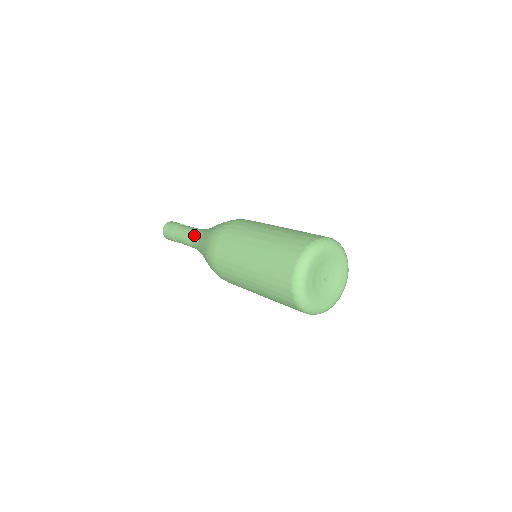
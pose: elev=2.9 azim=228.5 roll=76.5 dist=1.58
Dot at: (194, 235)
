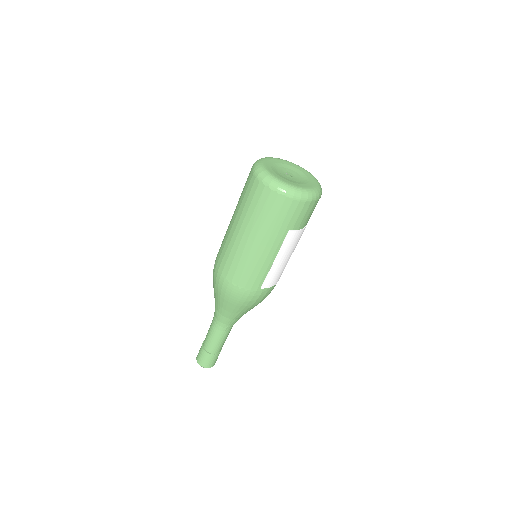
Dot at: occluded
